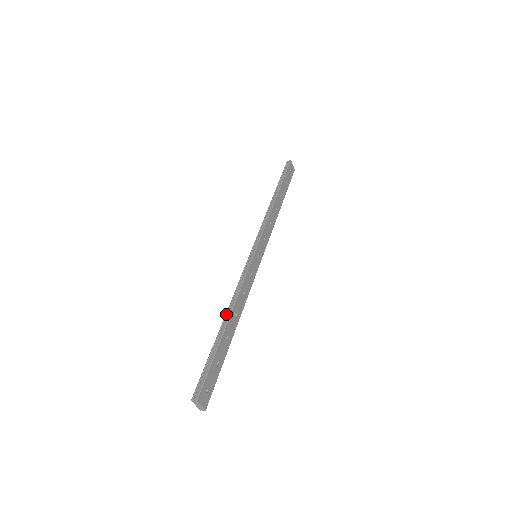
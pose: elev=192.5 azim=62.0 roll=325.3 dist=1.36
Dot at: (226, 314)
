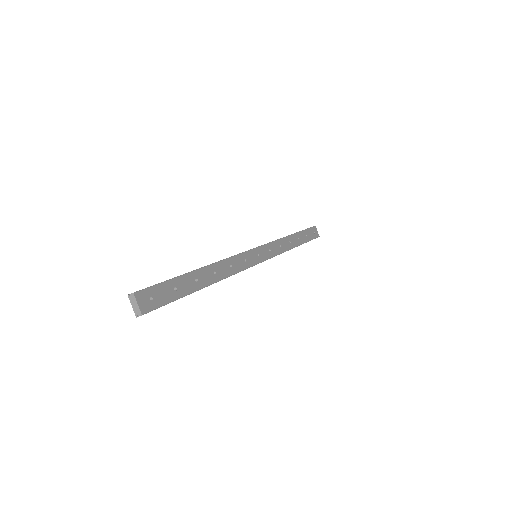
Dot at: occluded
